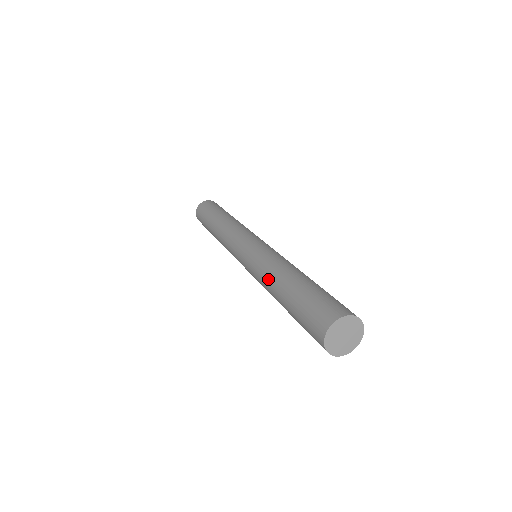
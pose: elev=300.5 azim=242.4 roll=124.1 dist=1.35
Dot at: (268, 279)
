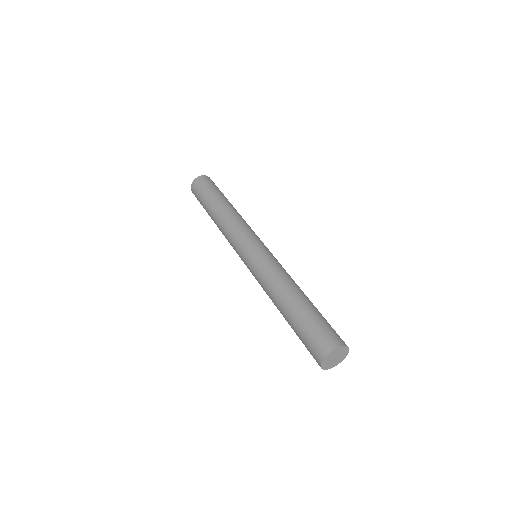
Dot at: (273, 291)
